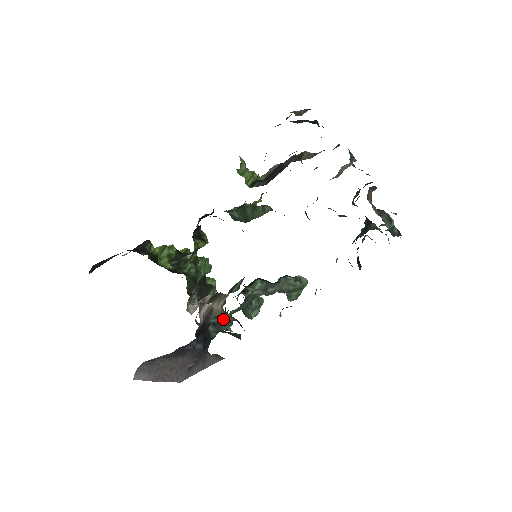
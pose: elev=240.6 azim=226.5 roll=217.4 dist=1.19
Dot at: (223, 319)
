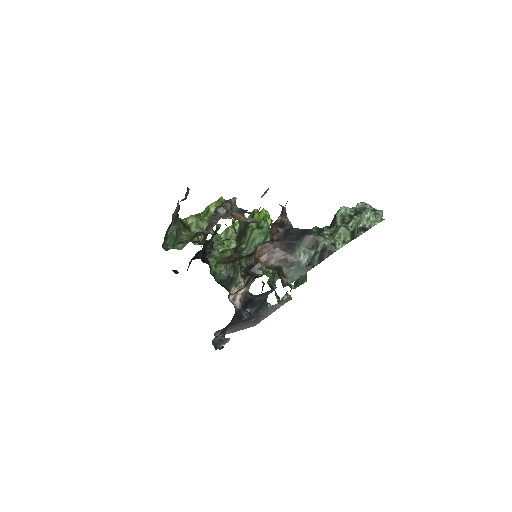
Dot at: (258, 295)
